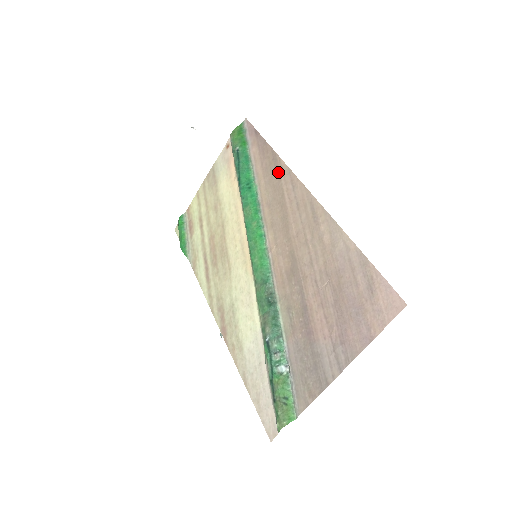
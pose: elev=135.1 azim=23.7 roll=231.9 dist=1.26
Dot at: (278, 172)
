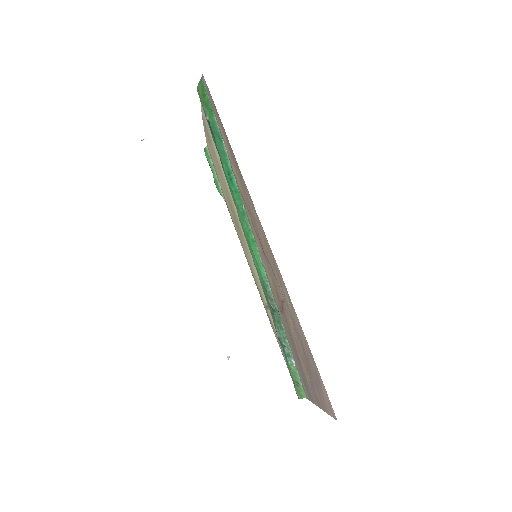
Dot at: (243, 185)
